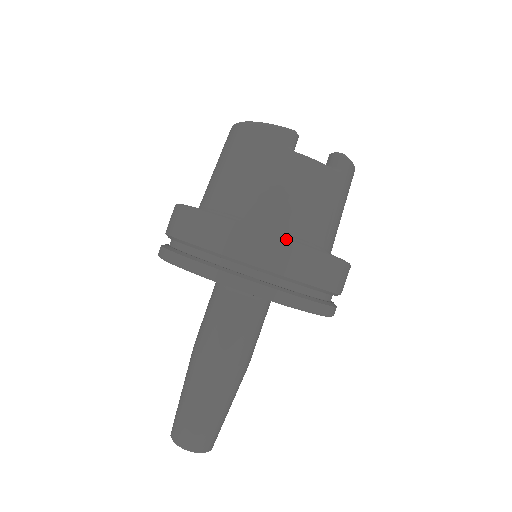
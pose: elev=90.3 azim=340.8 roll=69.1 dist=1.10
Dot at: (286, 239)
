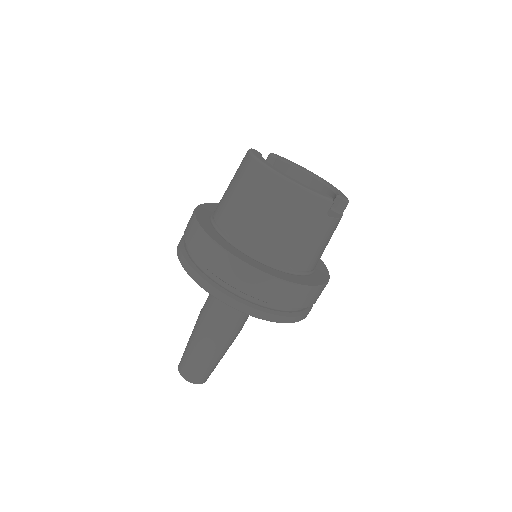
Dot at: (319, 287)
